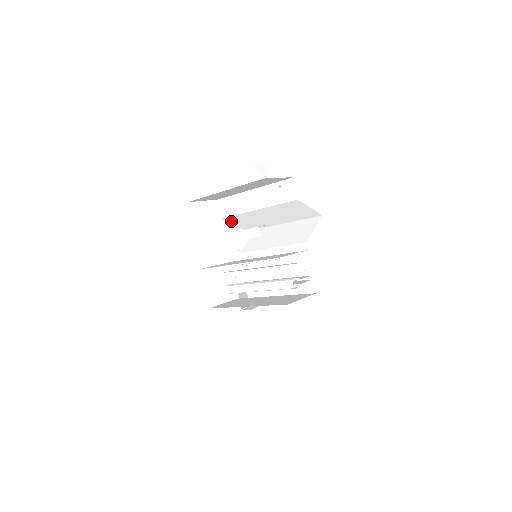
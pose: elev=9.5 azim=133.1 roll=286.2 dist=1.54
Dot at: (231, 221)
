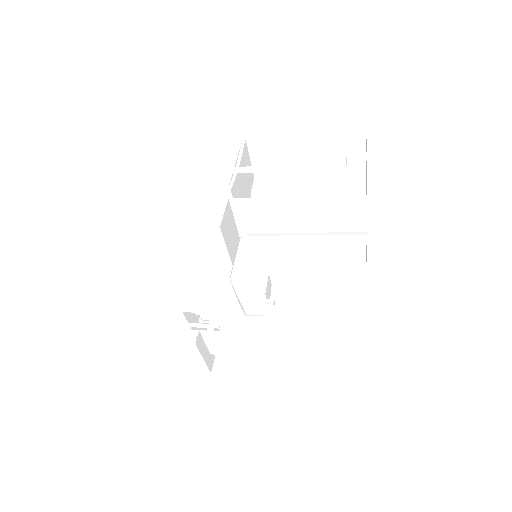
Dot at: occluded
